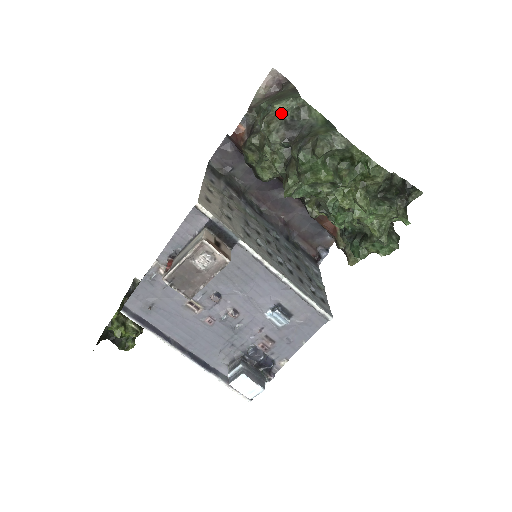
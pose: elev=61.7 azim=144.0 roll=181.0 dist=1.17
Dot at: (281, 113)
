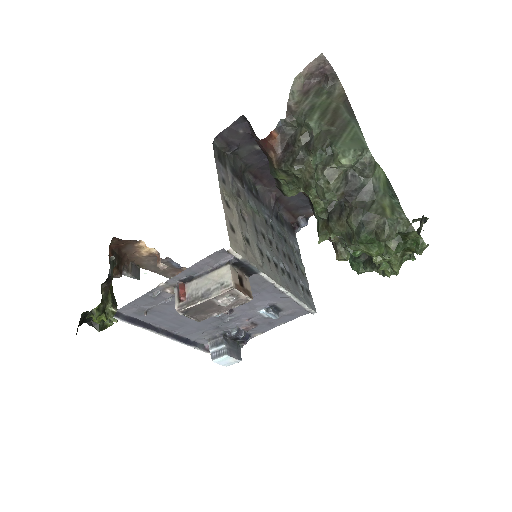
Dot at: (345, 168)
